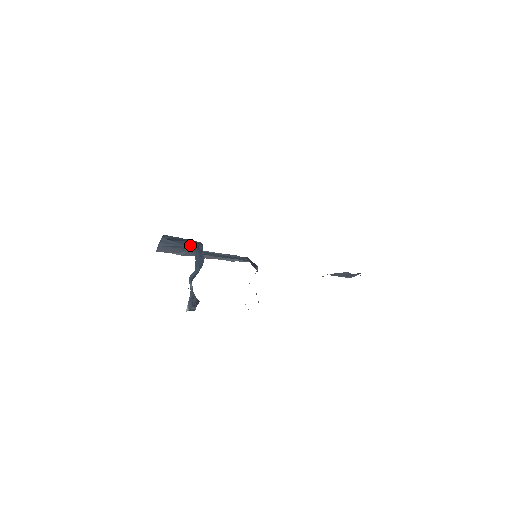
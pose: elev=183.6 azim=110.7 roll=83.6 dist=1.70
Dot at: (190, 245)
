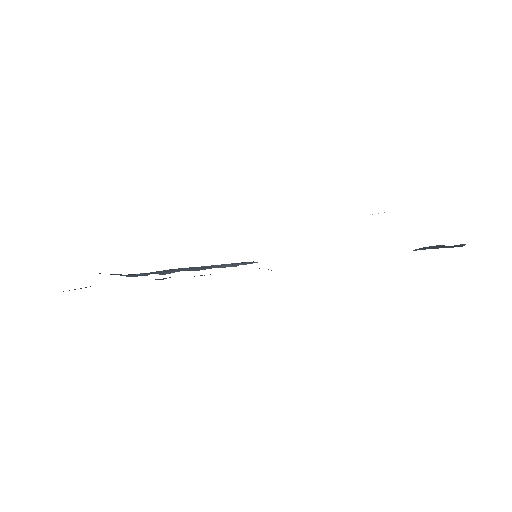
Dot at: (136, 274)
